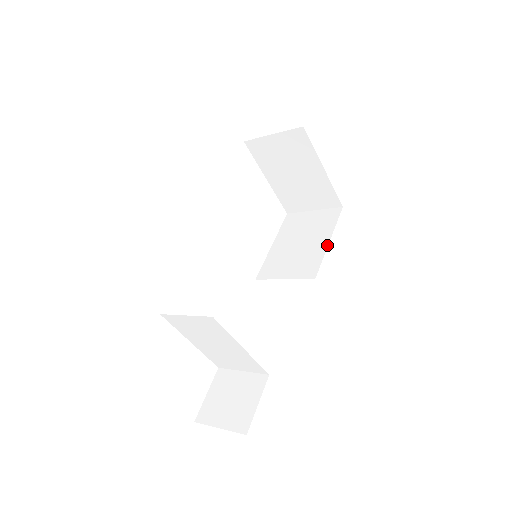
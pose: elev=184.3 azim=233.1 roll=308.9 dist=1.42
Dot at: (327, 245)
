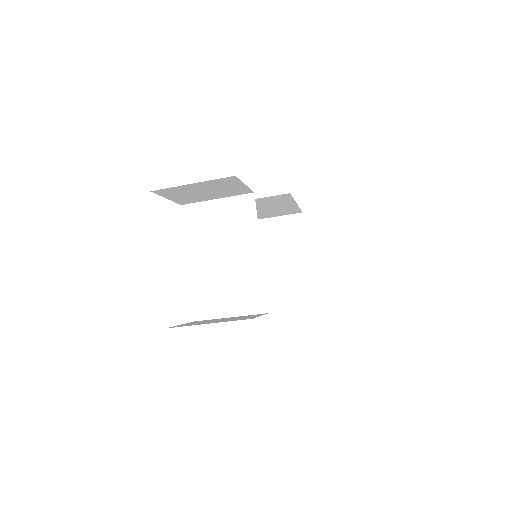
Dot at: occluded
